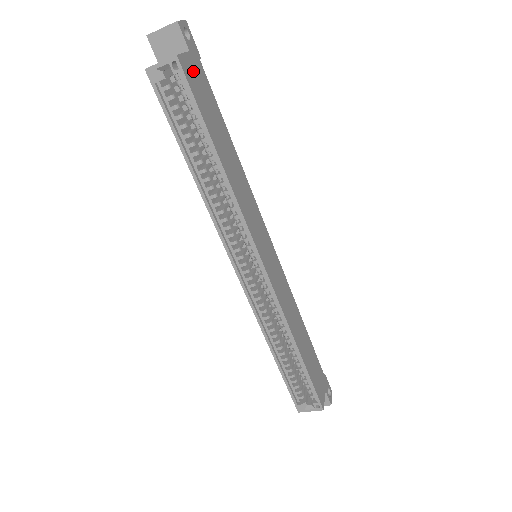
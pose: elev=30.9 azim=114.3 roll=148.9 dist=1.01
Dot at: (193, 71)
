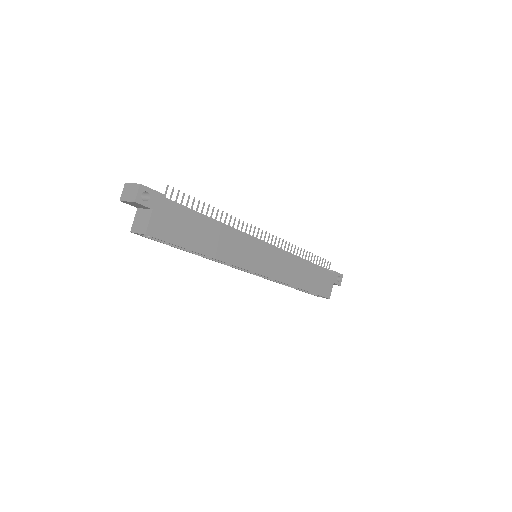
Dot at: (161, 221)
